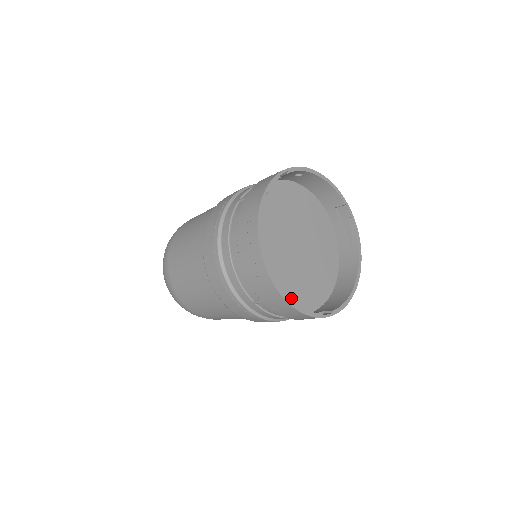
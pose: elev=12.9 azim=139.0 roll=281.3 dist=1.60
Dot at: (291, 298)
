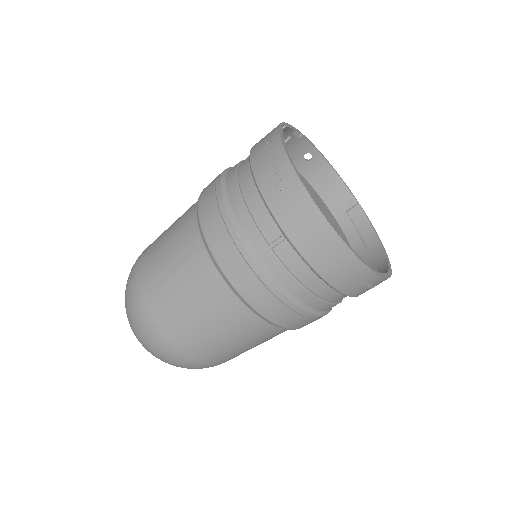
Dot at: occluded
